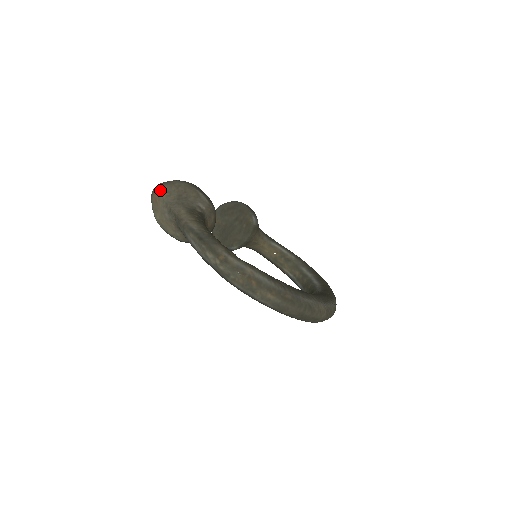
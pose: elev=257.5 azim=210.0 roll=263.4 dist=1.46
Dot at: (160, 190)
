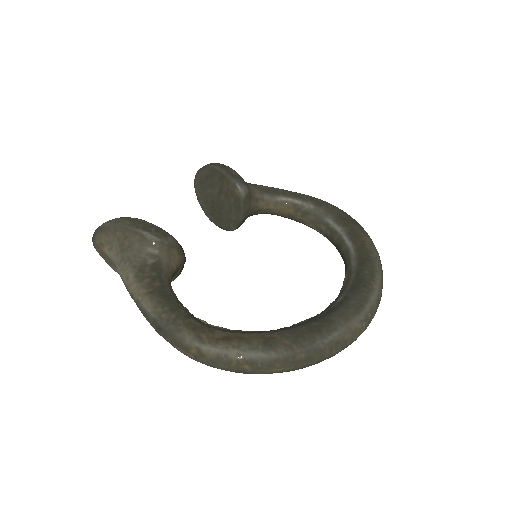
Dot at: (98, 242)
